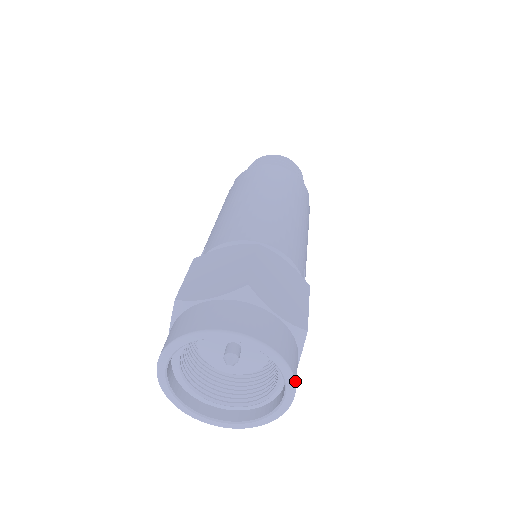
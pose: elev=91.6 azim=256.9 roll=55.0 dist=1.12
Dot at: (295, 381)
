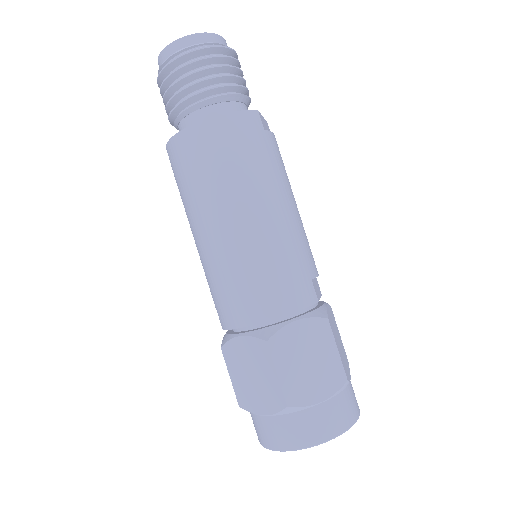
Dot at: (356, 420)
